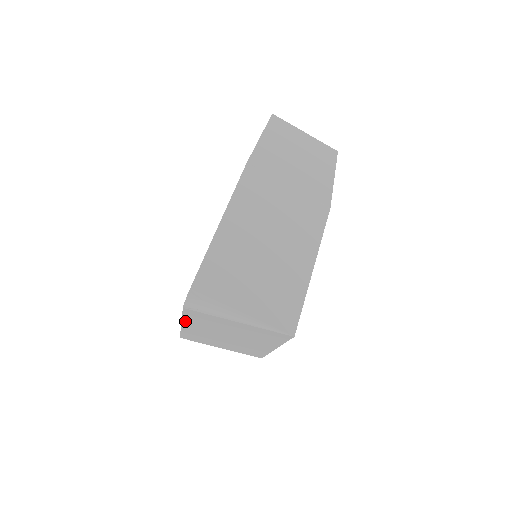
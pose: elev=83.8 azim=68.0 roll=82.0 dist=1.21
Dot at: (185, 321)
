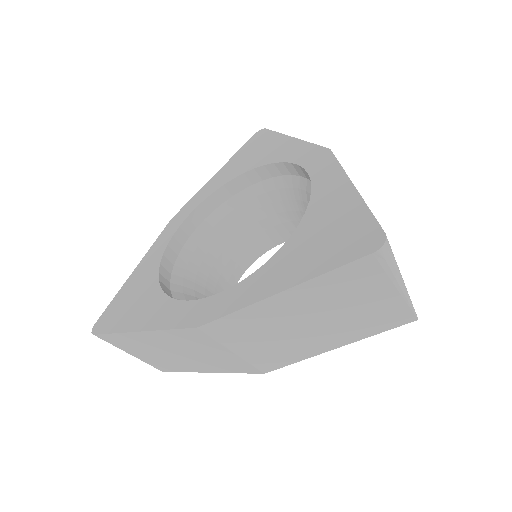
Dot at: (307, 284)
